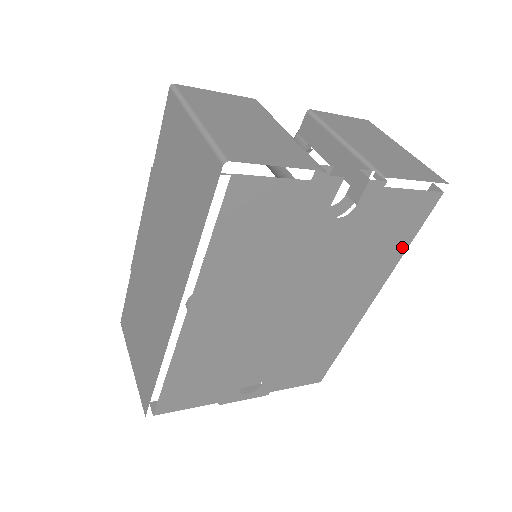
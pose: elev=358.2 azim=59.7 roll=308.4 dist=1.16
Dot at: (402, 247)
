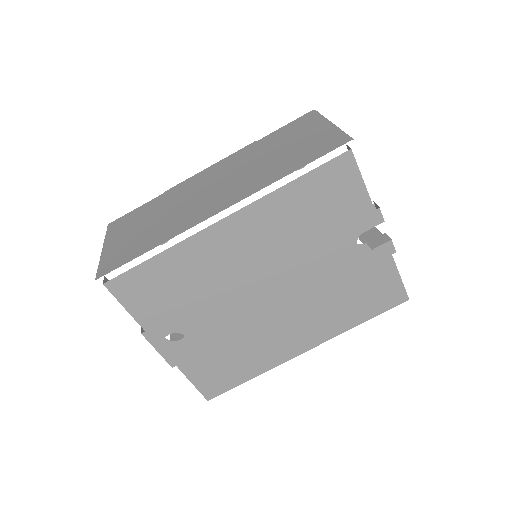
Dot at: (360, 319)
